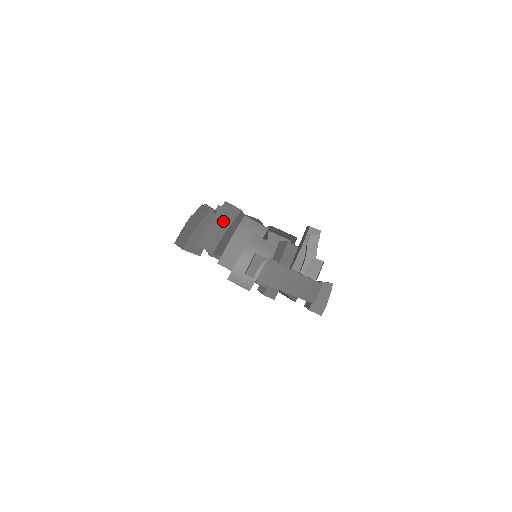
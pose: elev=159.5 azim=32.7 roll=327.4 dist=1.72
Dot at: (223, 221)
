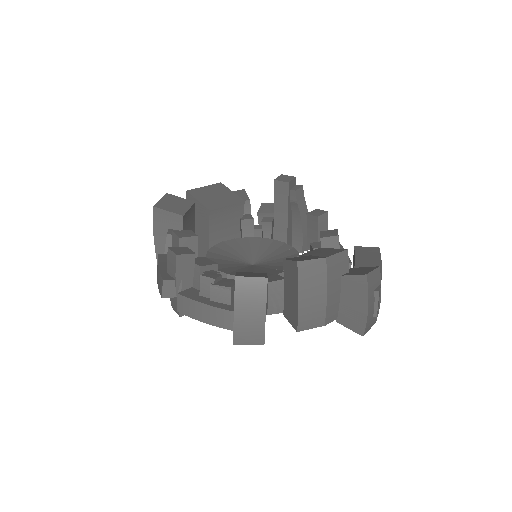
Dot at: (315, 287)
